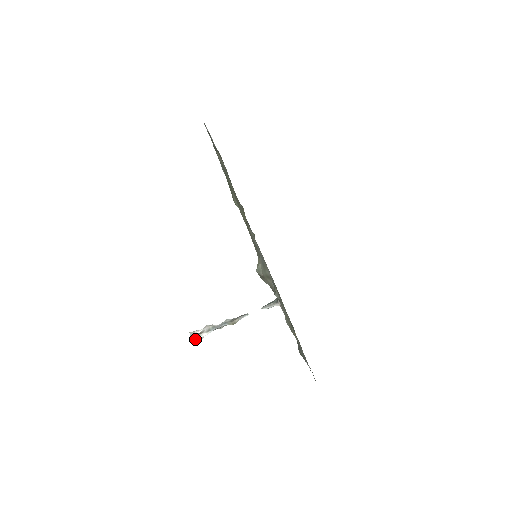
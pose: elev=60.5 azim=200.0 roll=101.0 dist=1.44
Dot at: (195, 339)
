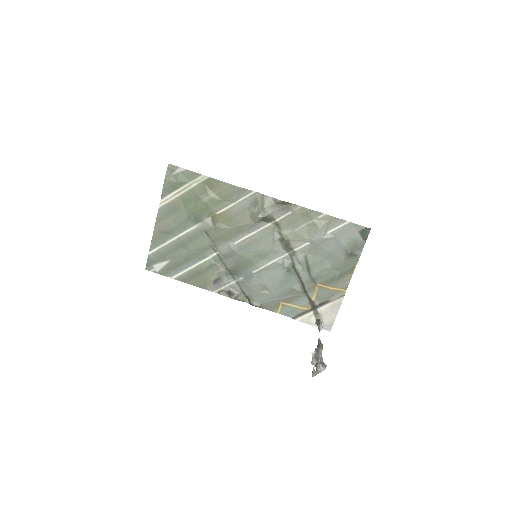
Dot at: (320, 368)
